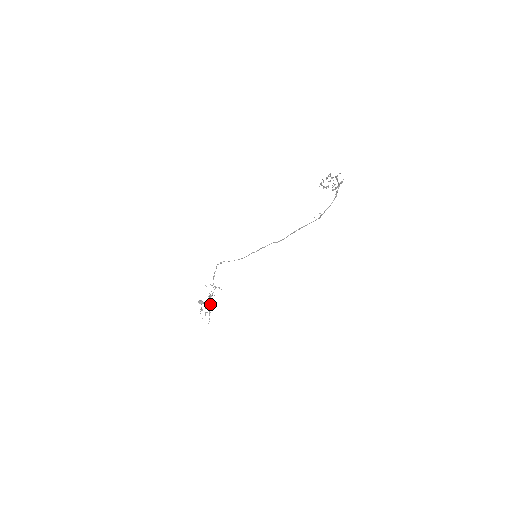
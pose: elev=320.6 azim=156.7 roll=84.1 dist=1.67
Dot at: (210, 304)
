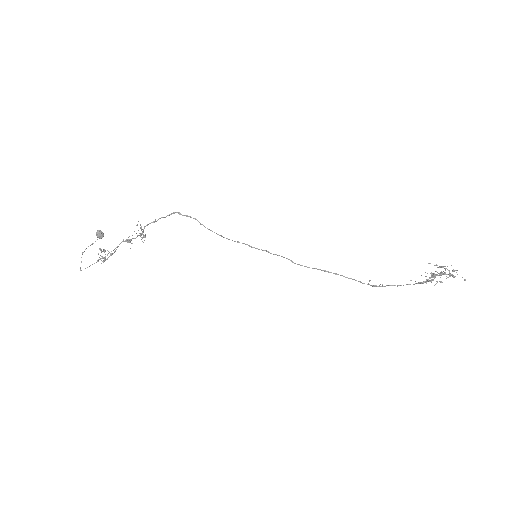
Dot at: (116, 249)
